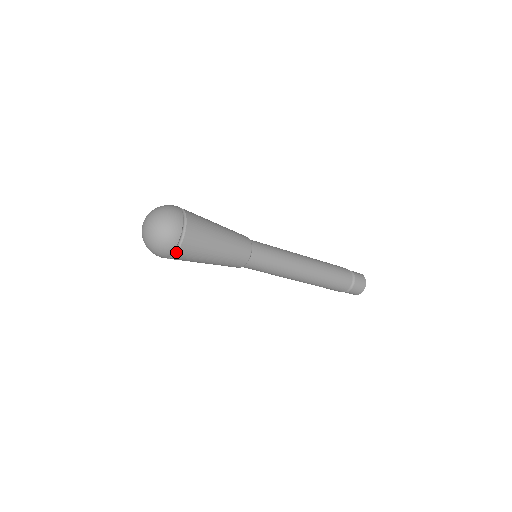
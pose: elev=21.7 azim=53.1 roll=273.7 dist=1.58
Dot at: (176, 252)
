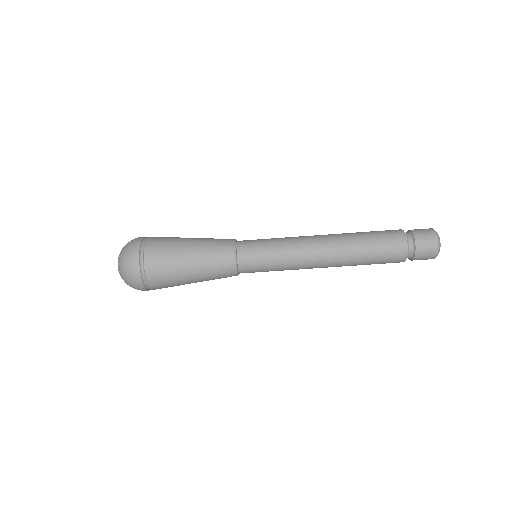
Dot at: (144, 246)
